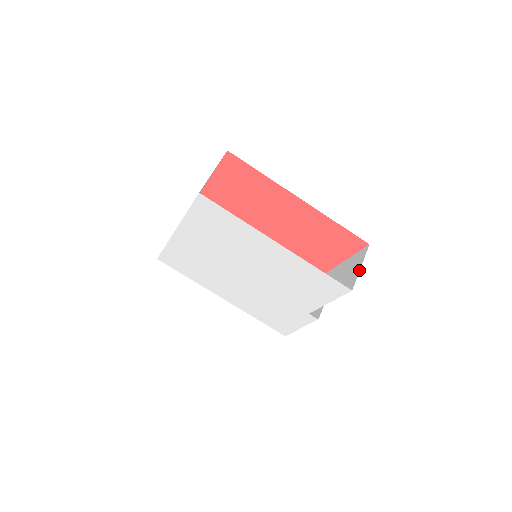
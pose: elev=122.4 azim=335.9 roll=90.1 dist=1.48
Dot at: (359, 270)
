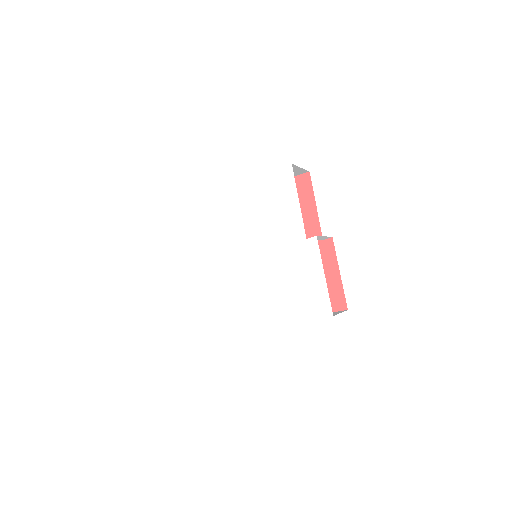
Dot at: (299, 168)
